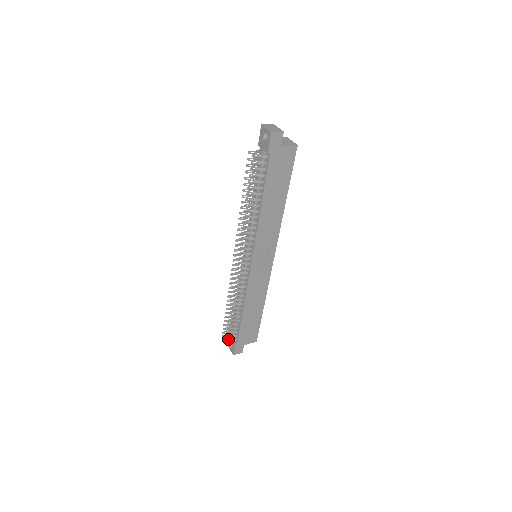
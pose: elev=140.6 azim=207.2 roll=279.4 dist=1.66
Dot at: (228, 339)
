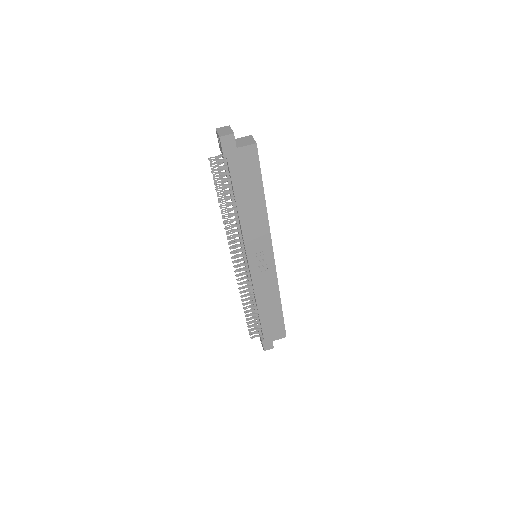
Dot at: (254, 336)
